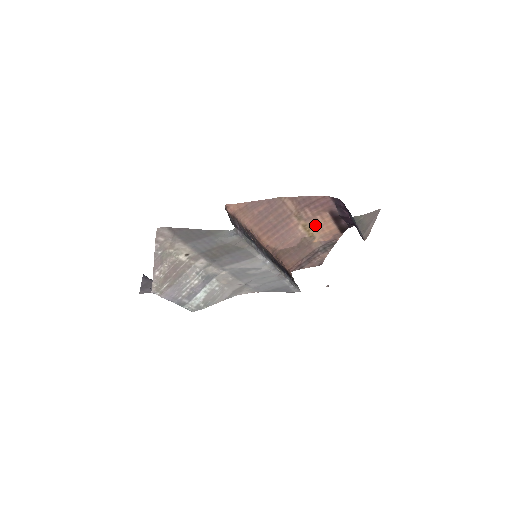
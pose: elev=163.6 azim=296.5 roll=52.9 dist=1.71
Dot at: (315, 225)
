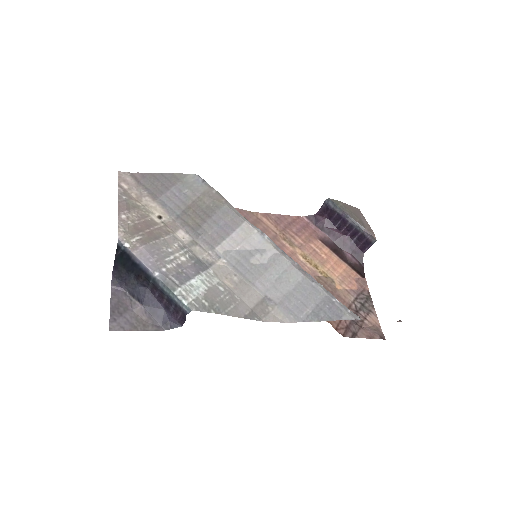
Dot at: (318, 259)
